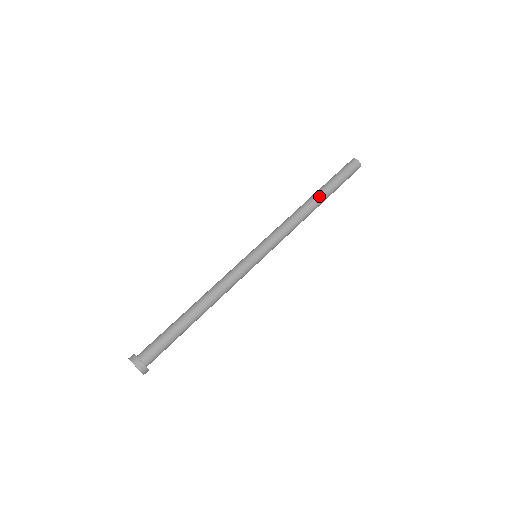
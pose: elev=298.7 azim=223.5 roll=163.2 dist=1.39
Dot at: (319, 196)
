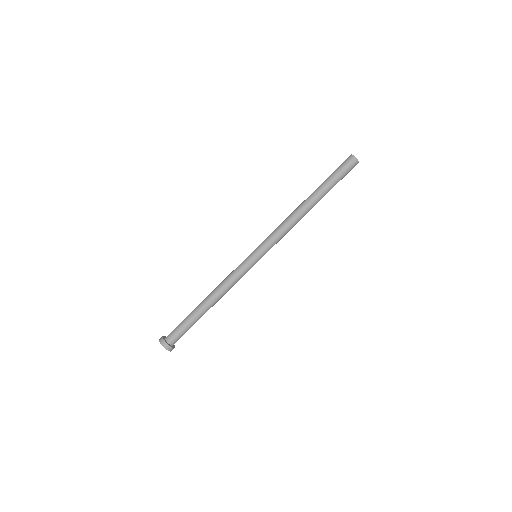
Dot at: (317, 202)
